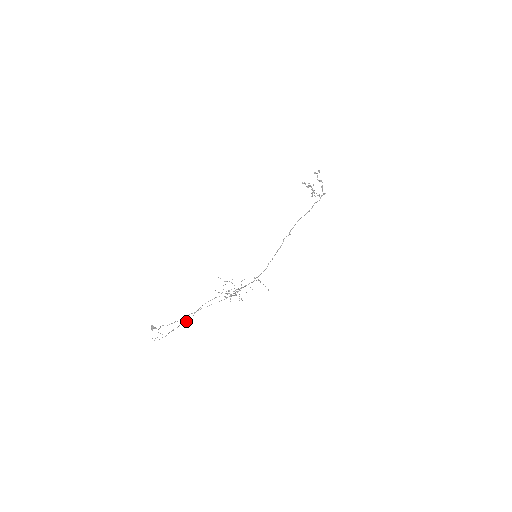
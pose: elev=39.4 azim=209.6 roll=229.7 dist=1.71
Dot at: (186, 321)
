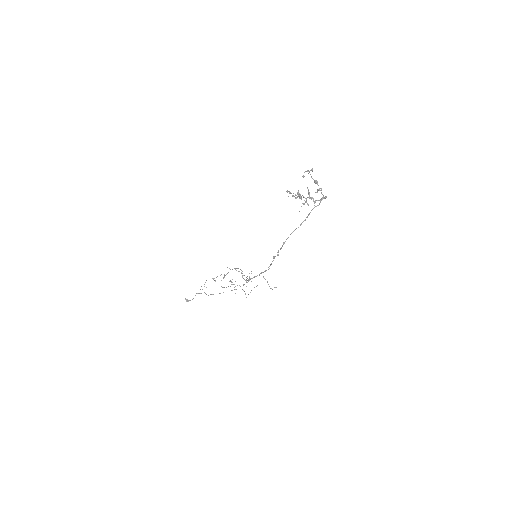
Dot at: (221, 280)
